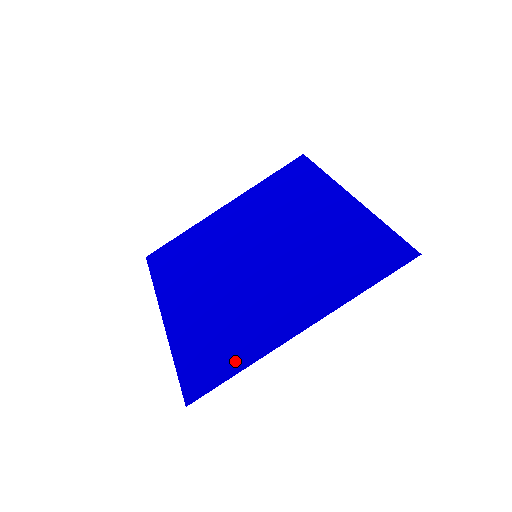
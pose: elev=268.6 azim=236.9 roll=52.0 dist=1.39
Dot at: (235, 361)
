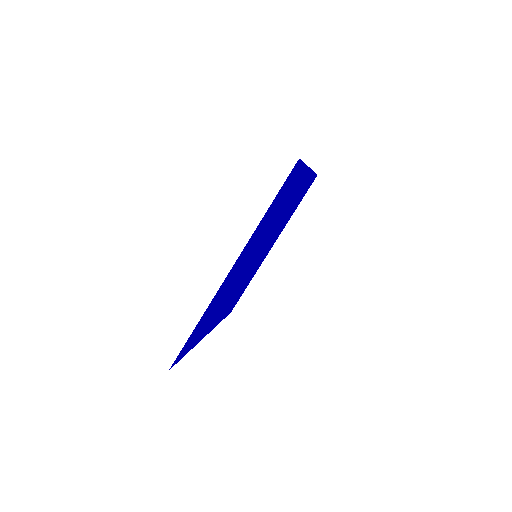
Dot at: (200, 323)
